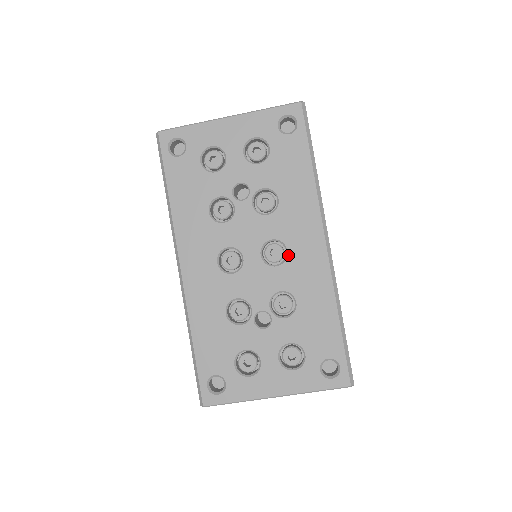
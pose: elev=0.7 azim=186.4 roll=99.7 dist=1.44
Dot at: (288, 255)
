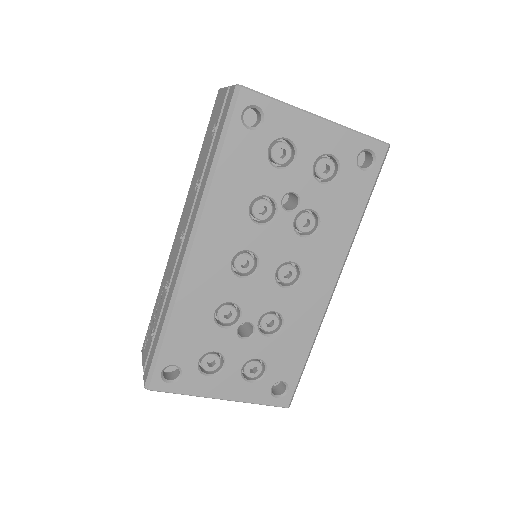
Dot at: (299, 282)
